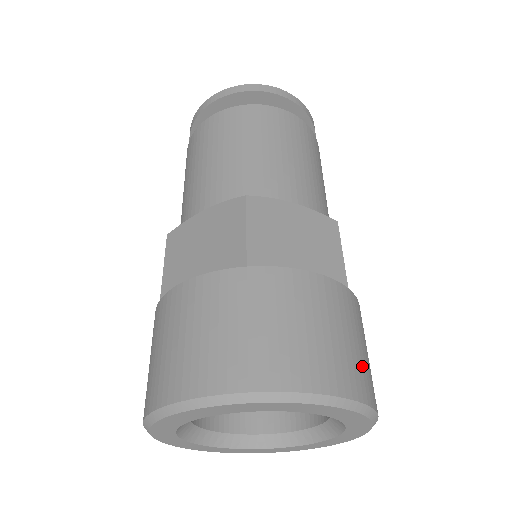
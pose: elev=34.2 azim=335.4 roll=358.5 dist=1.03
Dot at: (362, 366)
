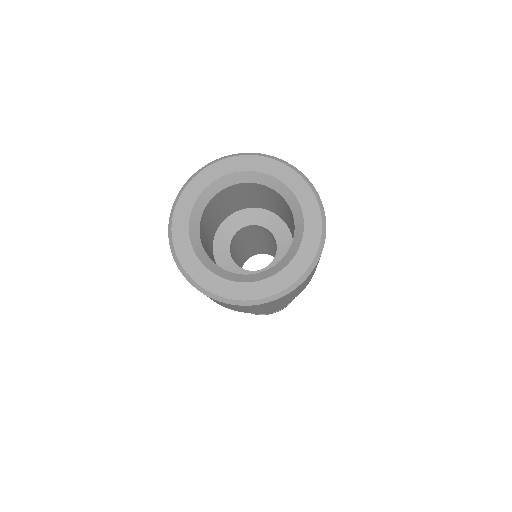
Dot at: occluded
